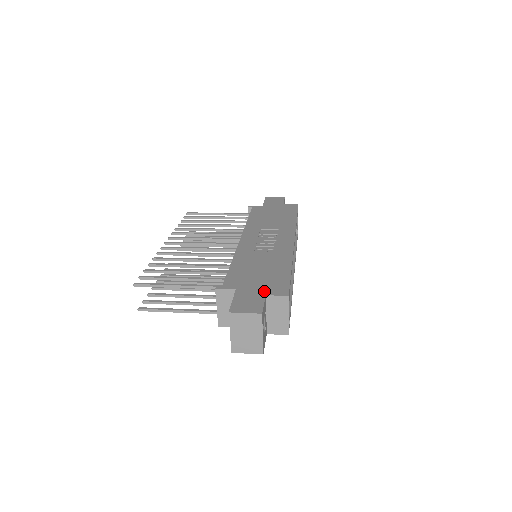
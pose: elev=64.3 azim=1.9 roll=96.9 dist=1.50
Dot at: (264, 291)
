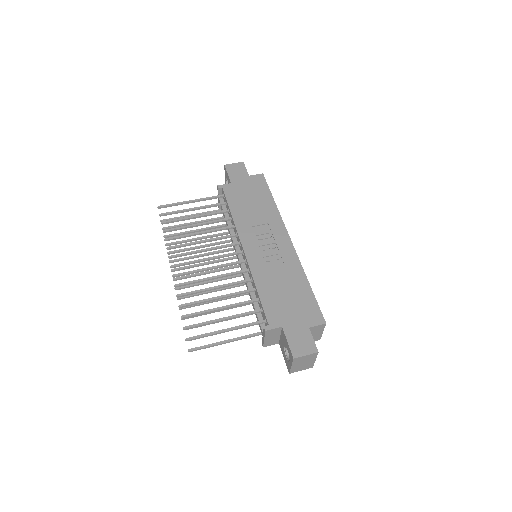
Dot at: (305, 323)
